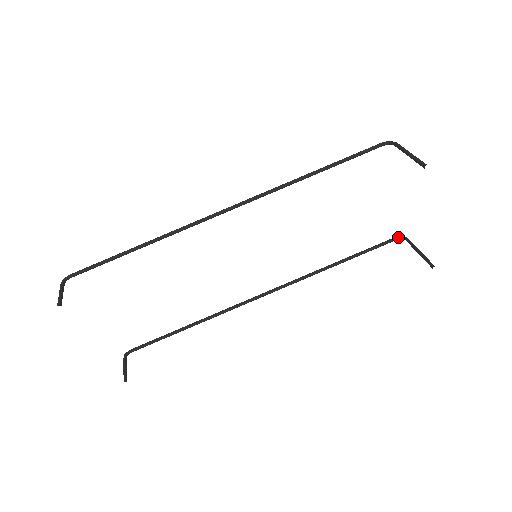
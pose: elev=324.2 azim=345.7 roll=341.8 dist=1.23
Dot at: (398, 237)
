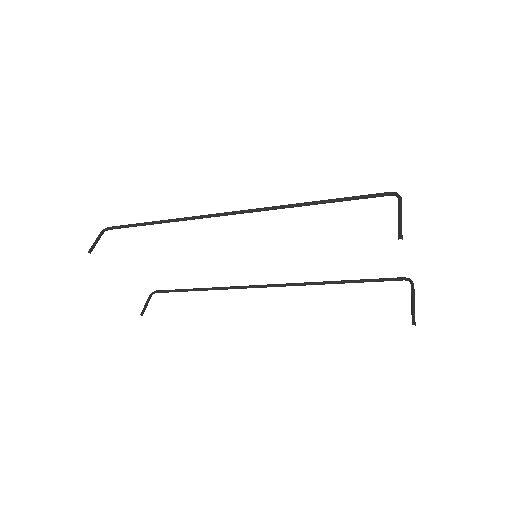
Dot at: (406, 278)
